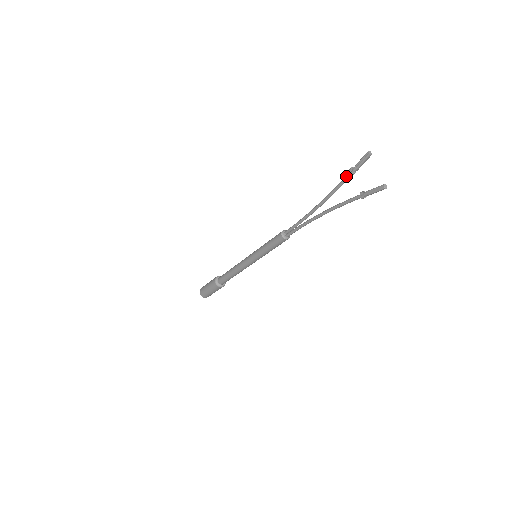
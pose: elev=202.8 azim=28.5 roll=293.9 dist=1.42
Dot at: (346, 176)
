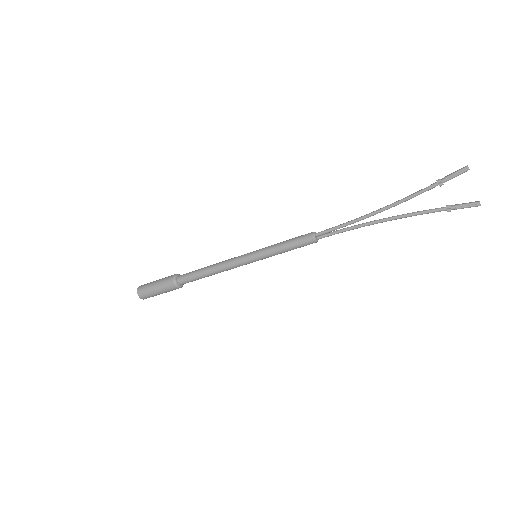
Dot at: (430, 186)
